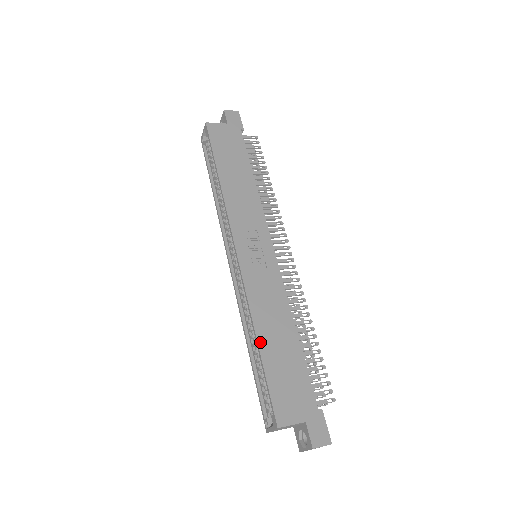
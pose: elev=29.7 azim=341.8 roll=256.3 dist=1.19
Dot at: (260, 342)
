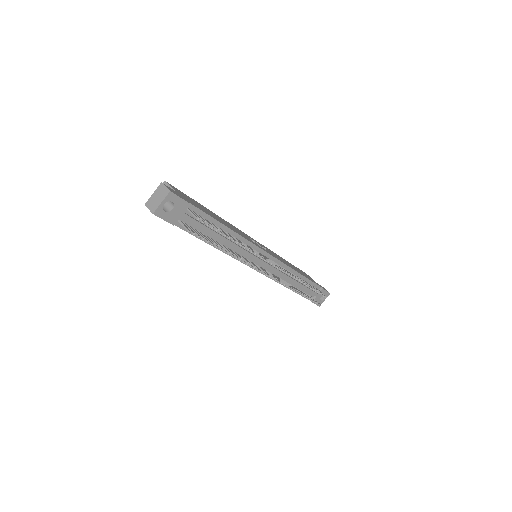
Dot at: (209, 210)
